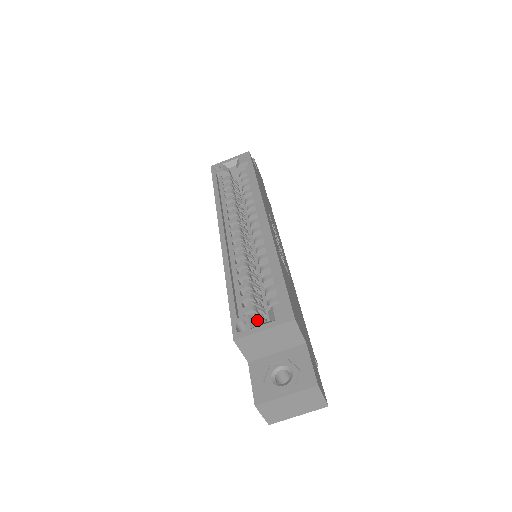
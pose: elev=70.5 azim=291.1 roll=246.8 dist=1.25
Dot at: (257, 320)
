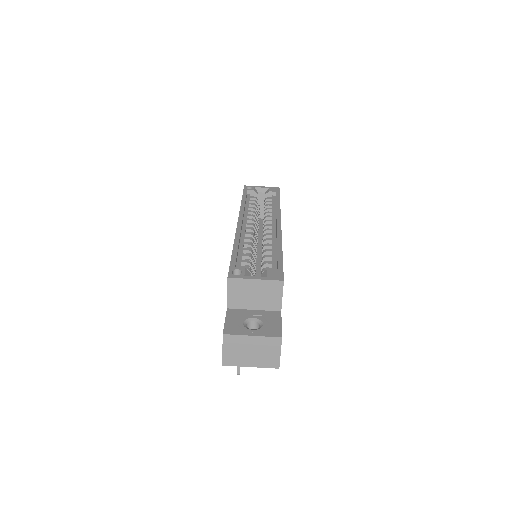
Dot at: (250, 275)
